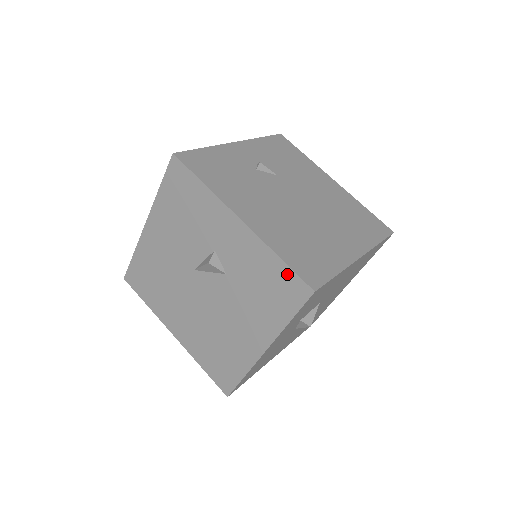
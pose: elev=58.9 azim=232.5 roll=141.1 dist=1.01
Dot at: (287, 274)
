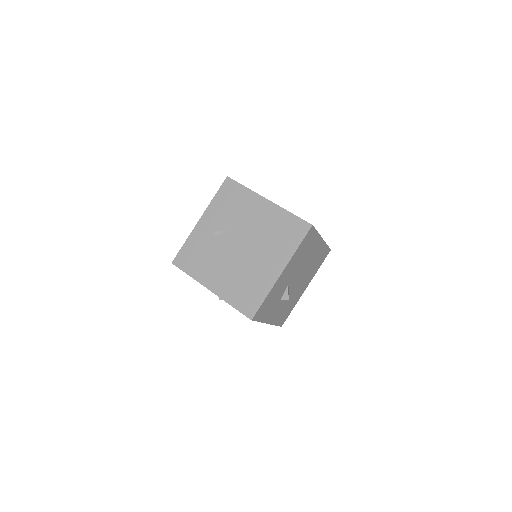
Dot at: (240, 311)
